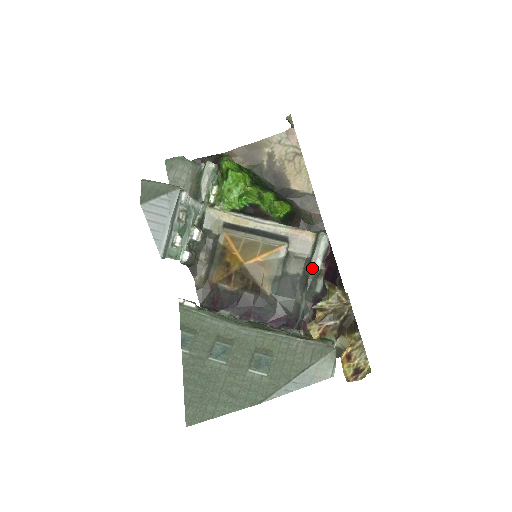
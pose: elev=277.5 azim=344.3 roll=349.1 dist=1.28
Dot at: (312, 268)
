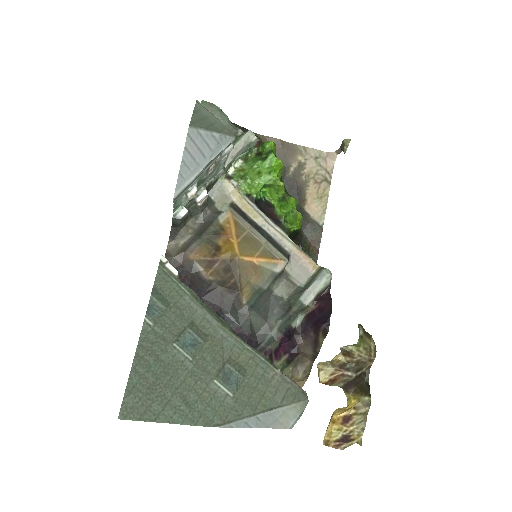
Dot at: (302, 299)
